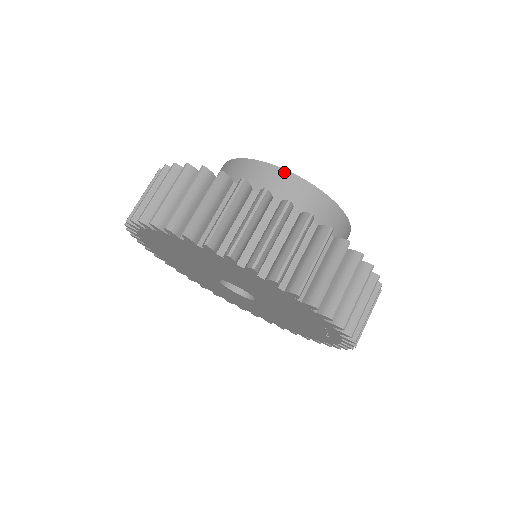
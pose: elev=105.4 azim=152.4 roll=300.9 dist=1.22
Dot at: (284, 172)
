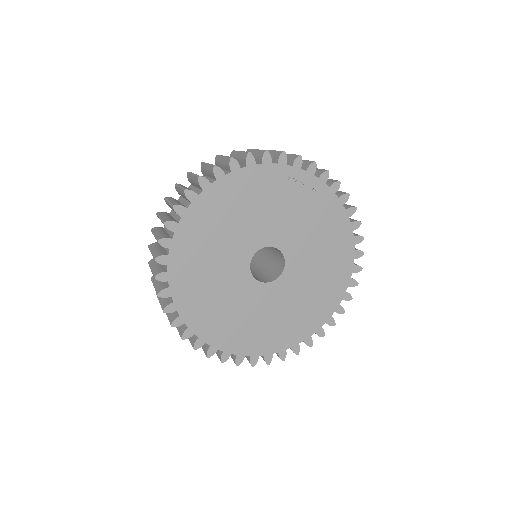
Dot at: occluded
